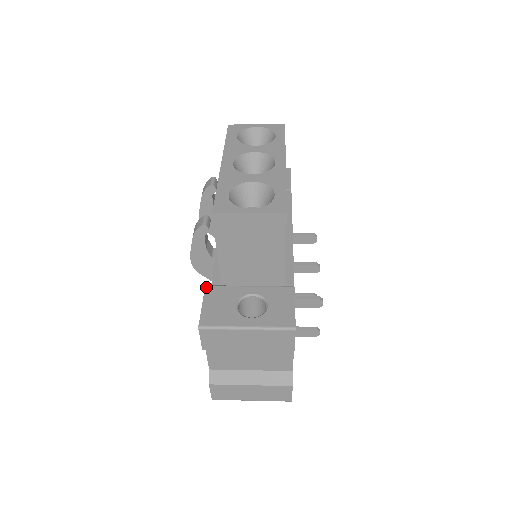
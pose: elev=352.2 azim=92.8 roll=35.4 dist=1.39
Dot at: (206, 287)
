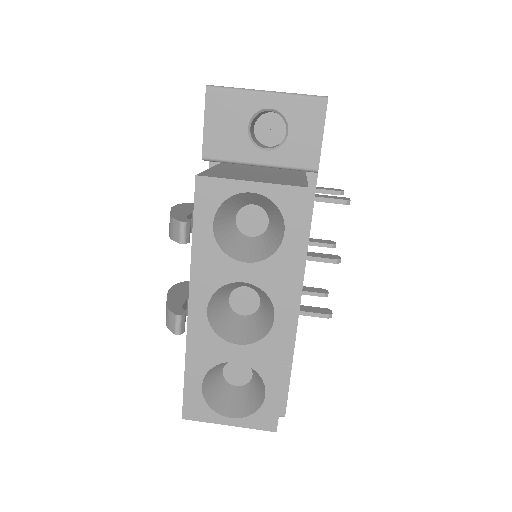
Dot at: occluded
